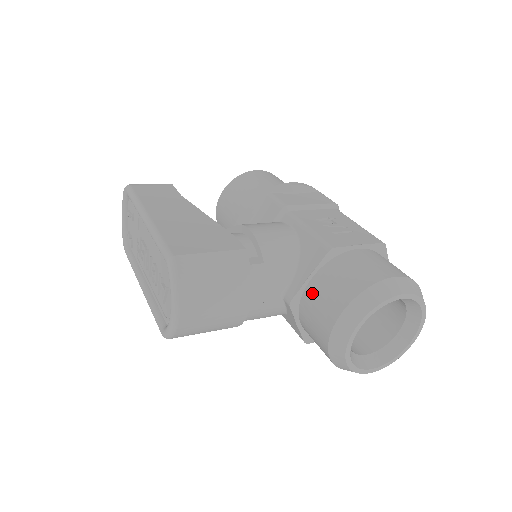
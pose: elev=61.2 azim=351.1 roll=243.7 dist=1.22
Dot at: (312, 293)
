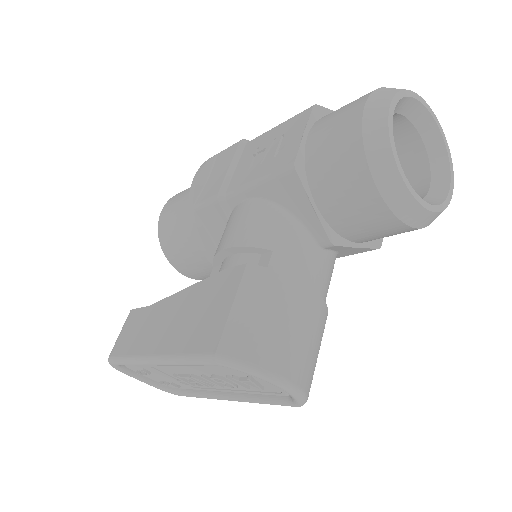
Dot at: (334, 213)
